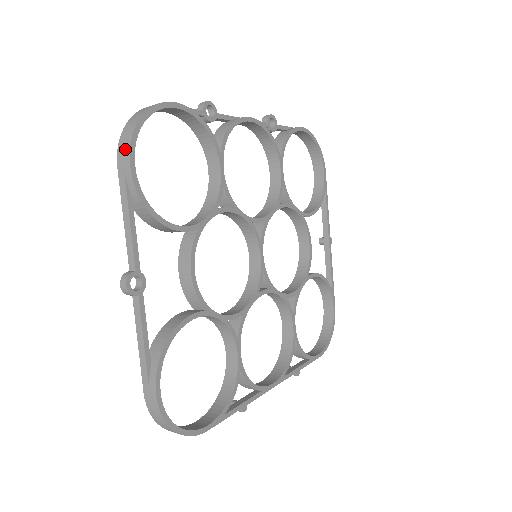
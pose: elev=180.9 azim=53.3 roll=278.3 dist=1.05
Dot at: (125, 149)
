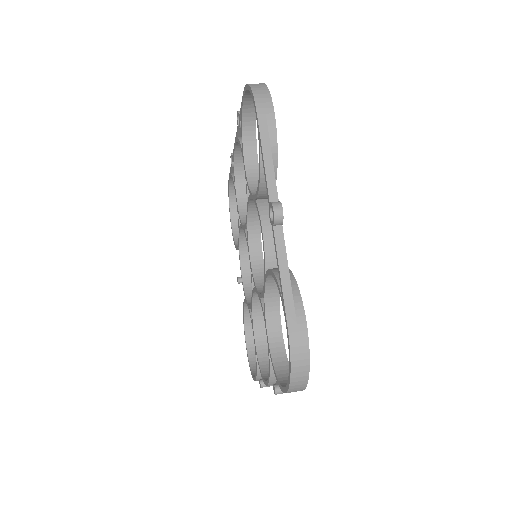
Dot at: (266, 100)
